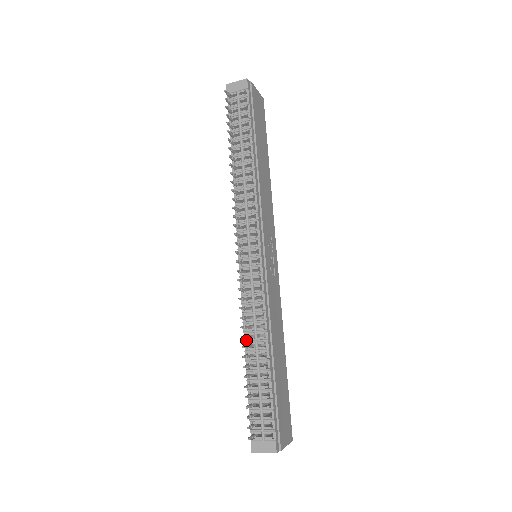
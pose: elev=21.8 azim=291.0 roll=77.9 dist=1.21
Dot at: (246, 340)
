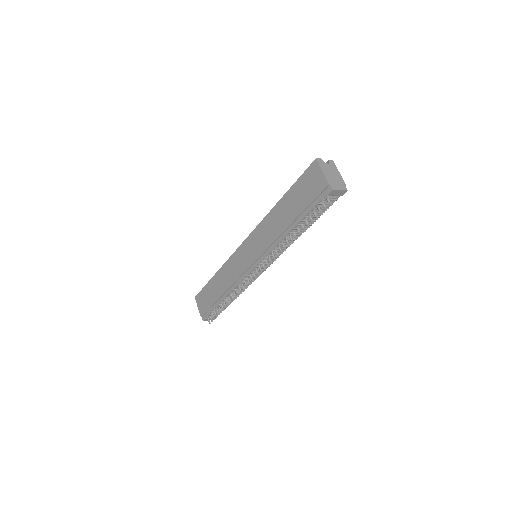
Dot at: occluded
